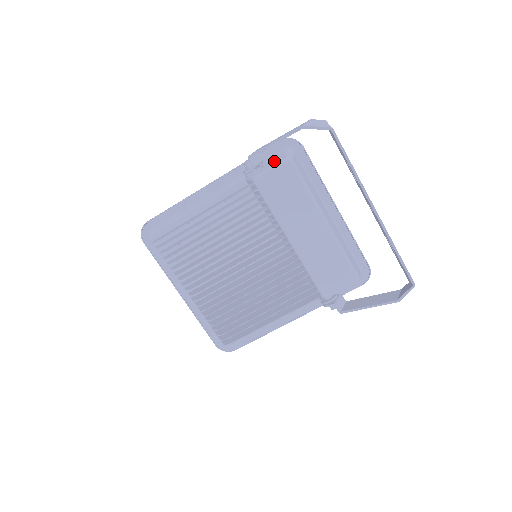
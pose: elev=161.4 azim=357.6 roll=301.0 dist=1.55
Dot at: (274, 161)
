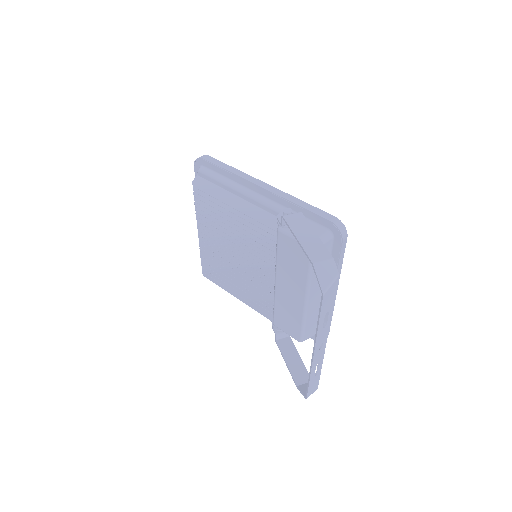
Dot at: occluded
